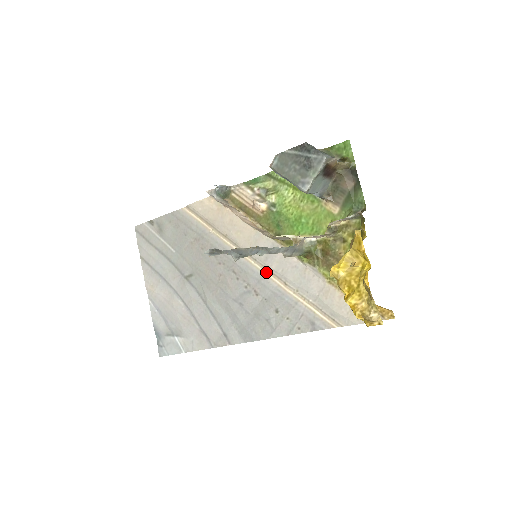
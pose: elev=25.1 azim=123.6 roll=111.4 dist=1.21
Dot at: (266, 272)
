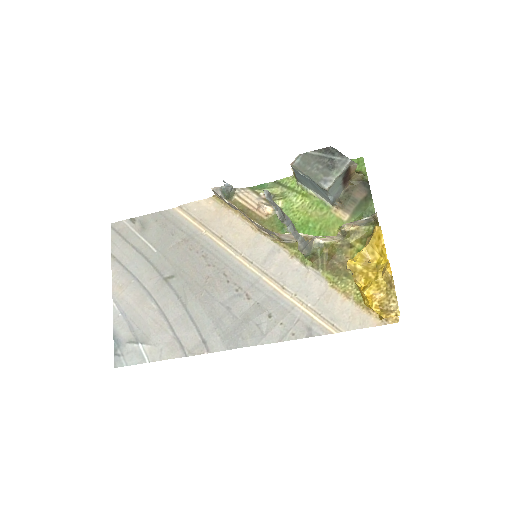
Dot at: (262, 276)
